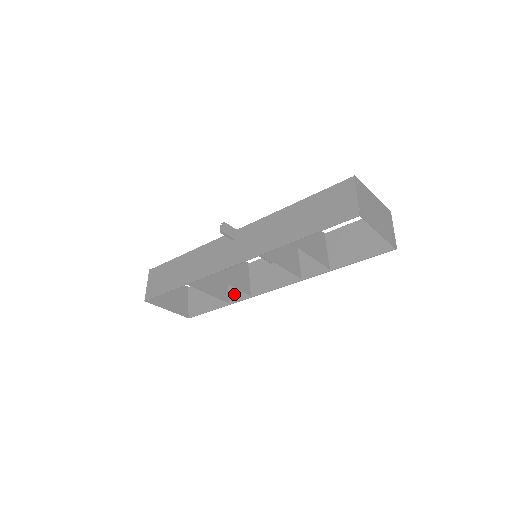
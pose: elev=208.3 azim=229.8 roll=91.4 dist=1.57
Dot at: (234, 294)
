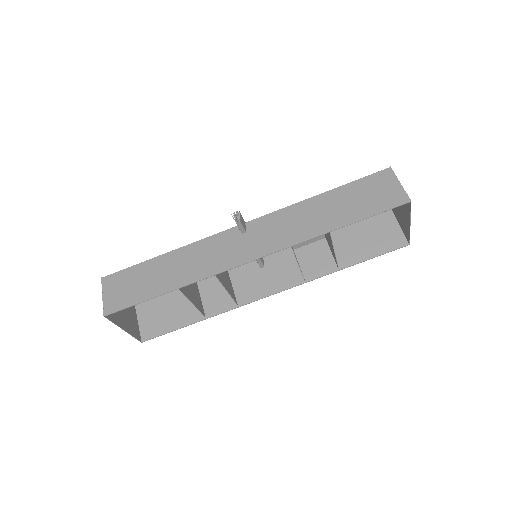
Dot at: (212, 306)
